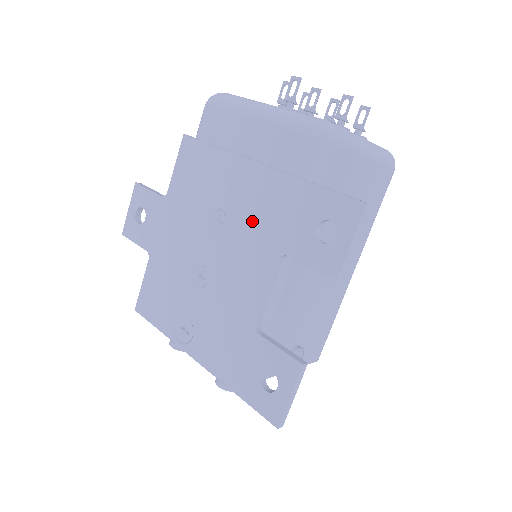
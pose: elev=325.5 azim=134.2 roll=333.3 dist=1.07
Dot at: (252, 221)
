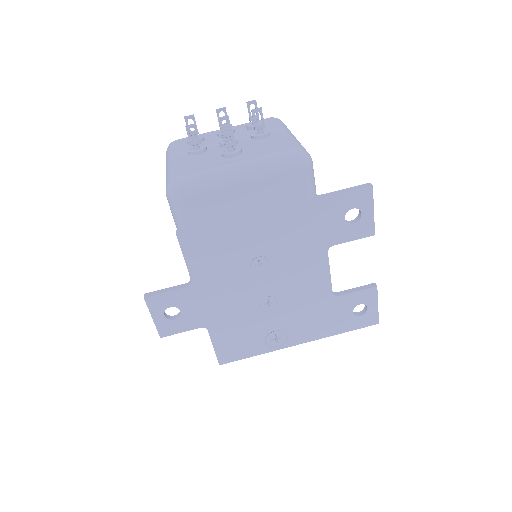
Dot at: (292, 246)
